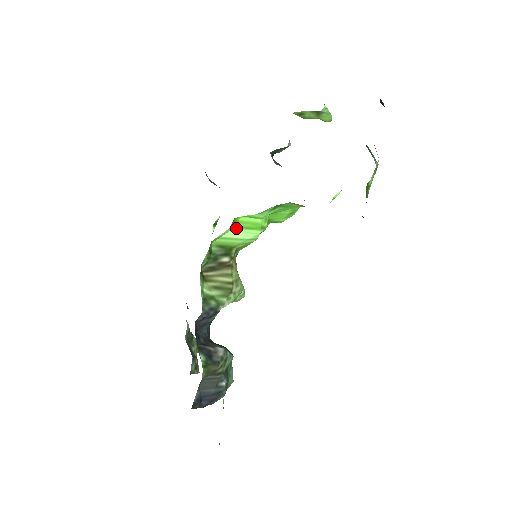
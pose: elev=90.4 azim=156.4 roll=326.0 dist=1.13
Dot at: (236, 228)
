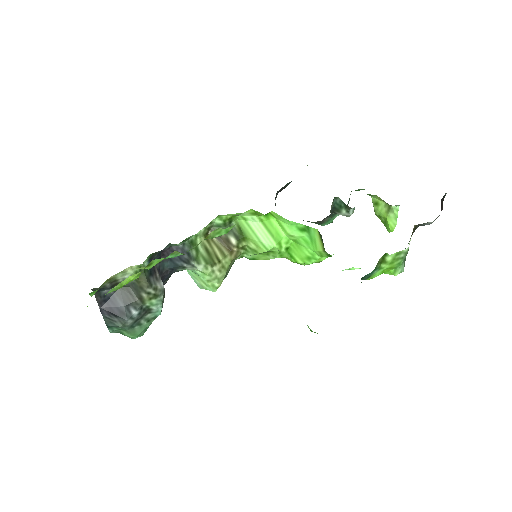
Dot at: (263, 224)
